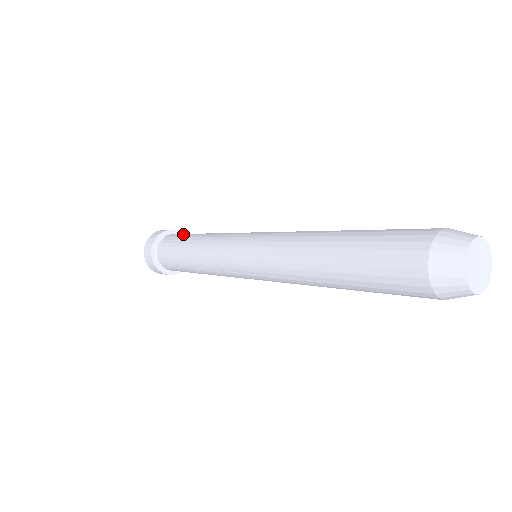
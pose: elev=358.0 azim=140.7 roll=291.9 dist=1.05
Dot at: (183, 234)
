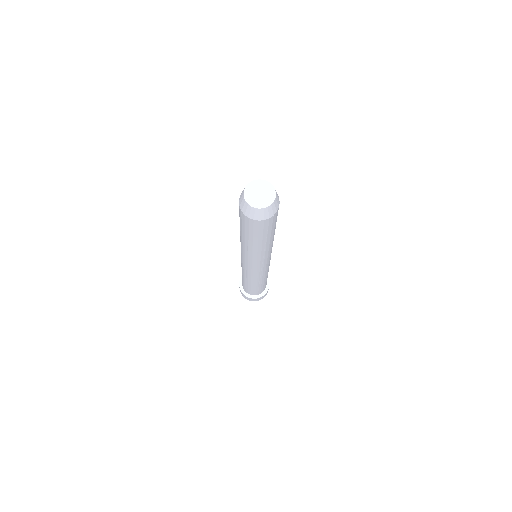
Dot at: occluded
